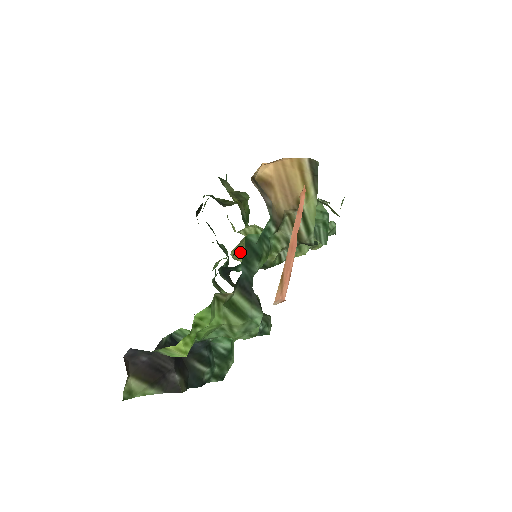
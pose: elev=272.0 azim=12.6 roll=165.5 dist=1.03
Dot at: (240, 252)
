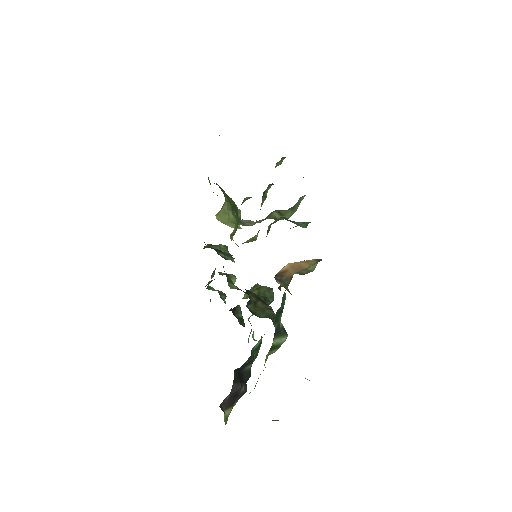
Dot at: (226, 219)
